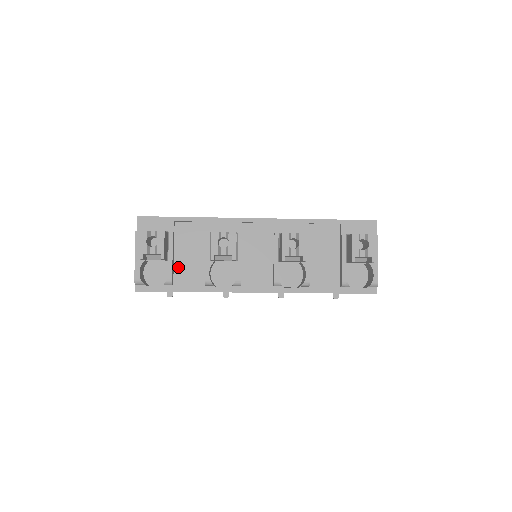
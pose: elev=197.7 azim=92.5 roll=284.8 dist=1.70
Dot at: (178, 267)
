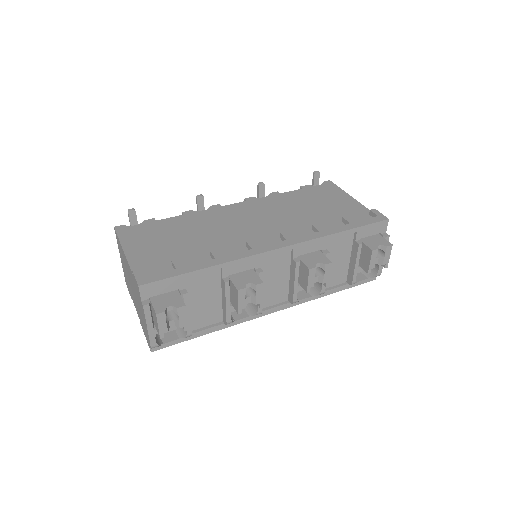
Dot at: (193, 316)
